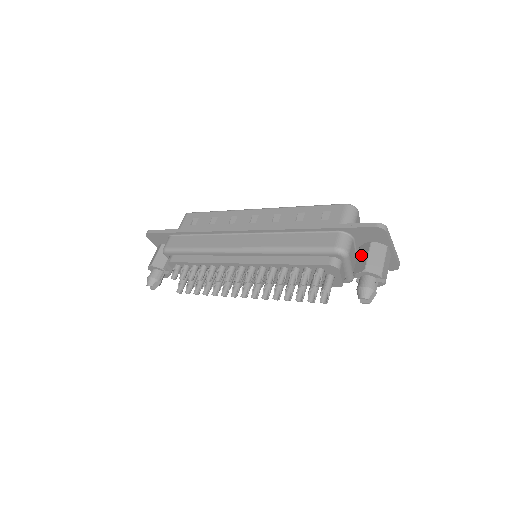
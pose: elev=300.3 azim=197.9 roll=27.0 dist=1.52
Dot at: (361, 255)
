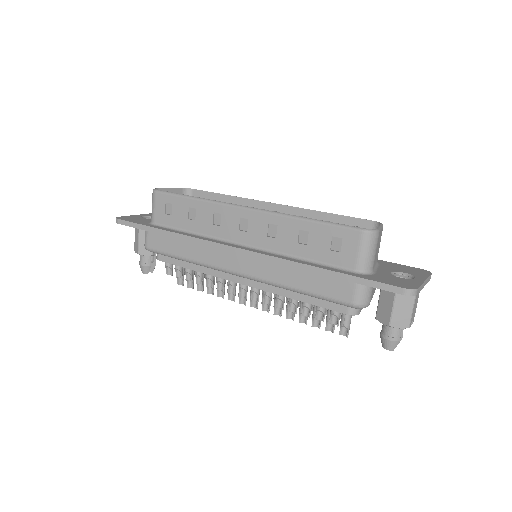
Dot at: (384, 299)
